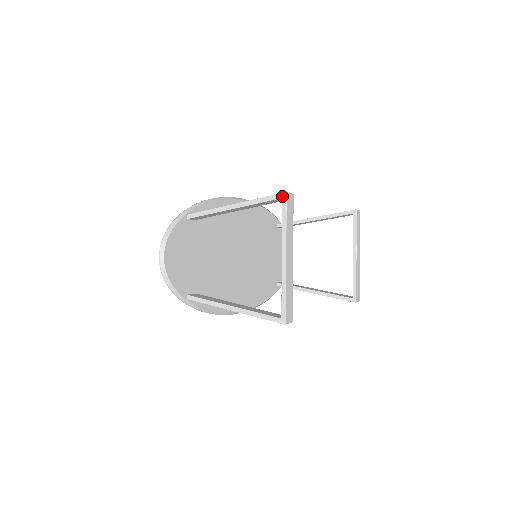
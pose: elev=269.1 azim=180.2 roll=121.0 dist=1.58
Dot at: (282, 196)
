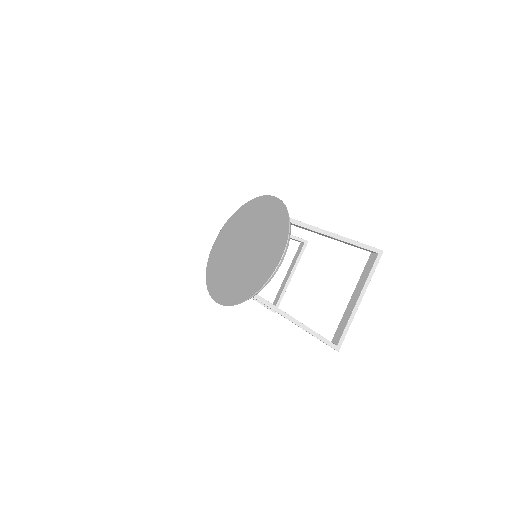
Dot at: (379, 252)
